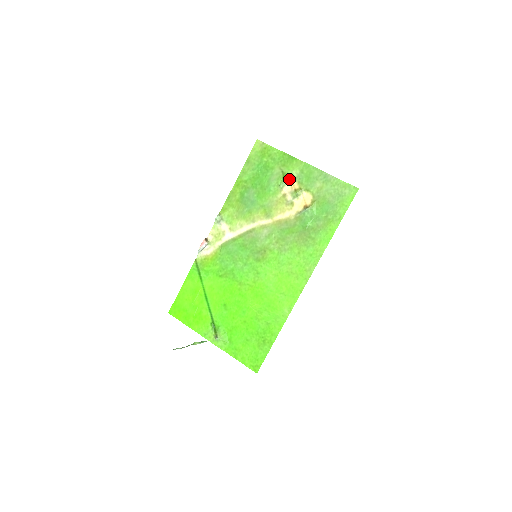
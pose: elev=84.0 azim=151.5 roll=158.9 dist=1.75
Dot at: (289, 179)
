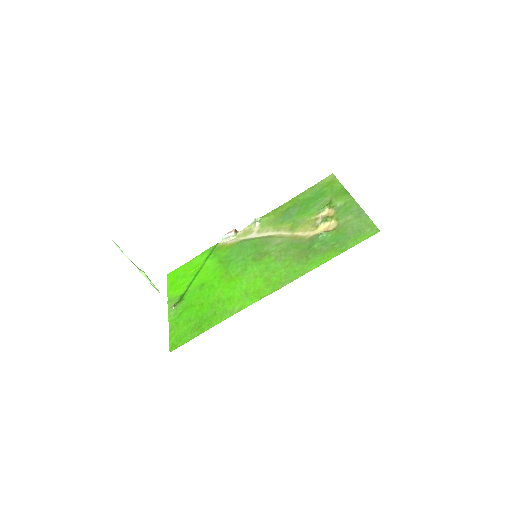
Dot at: (331, 207)
